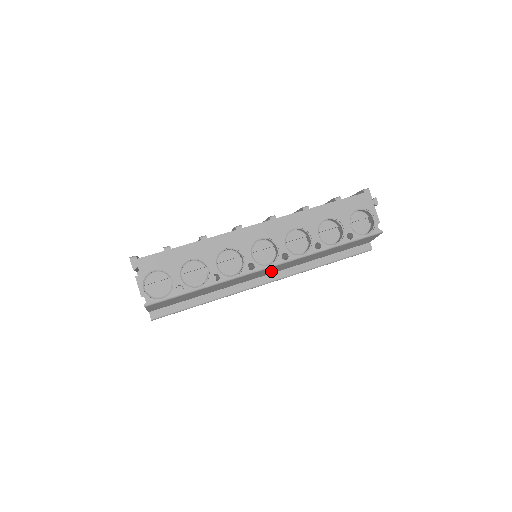
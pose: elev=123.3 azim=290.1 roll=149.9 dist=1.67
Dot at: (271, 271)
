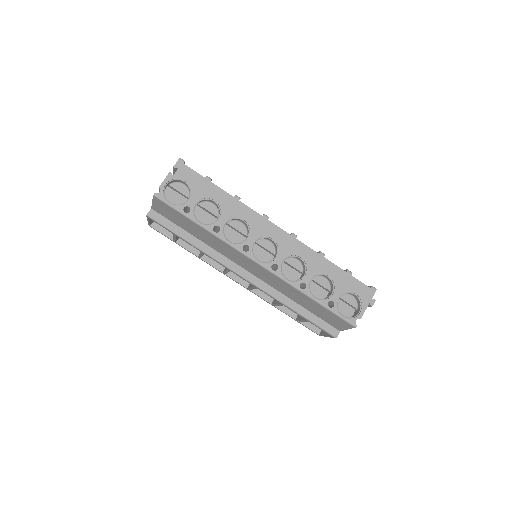
Dot at: (255, 271)
